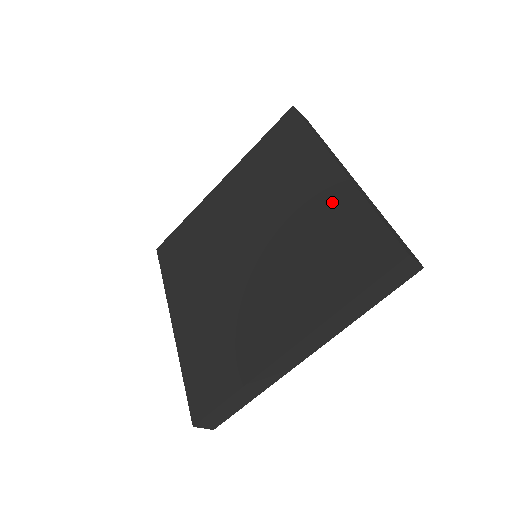
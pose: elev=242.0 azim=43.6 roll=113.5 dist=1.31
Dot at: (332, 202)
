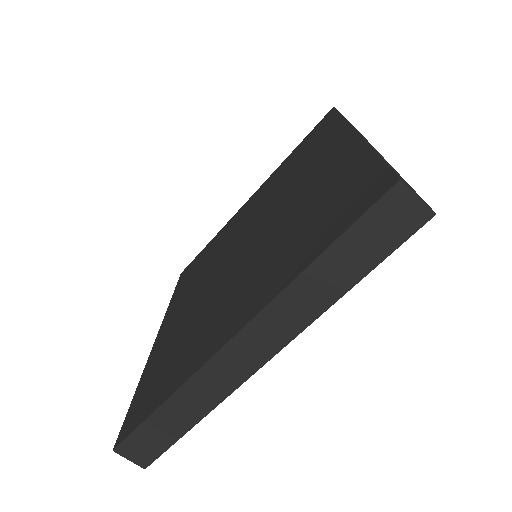
Dot at: (336, 165)
